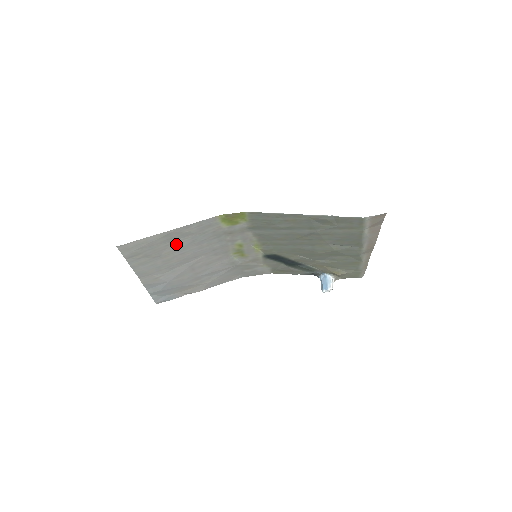
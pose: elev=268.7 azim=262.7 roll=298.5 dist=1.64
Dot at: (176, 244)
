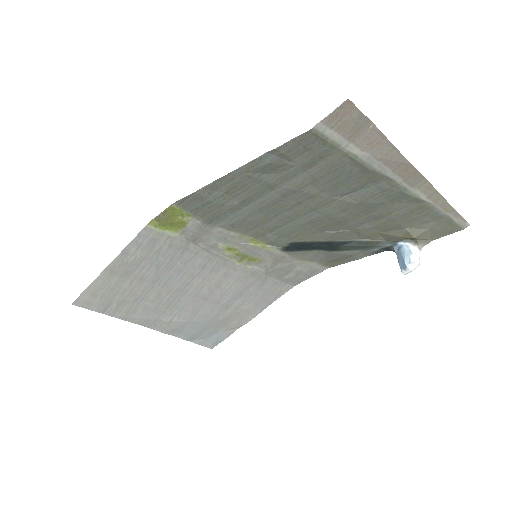
Dot at: (141, 277)
